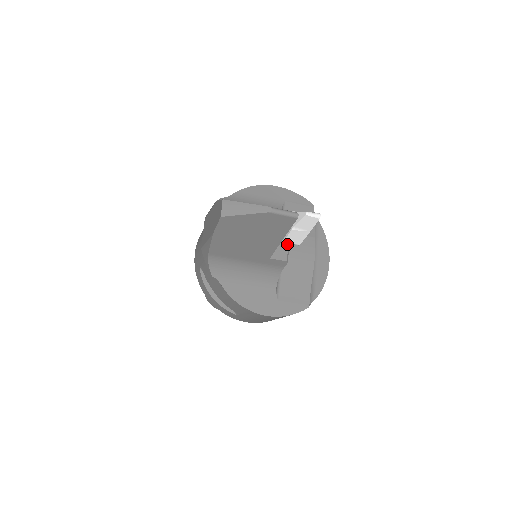
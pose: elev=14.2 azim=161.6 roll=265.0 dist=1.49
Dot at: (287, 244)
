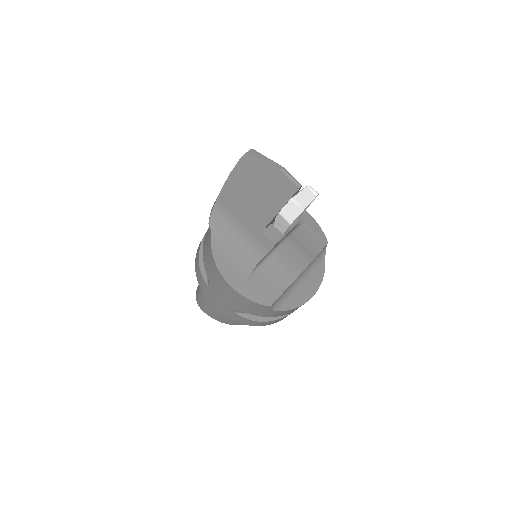
Dot at: (285, 247)
